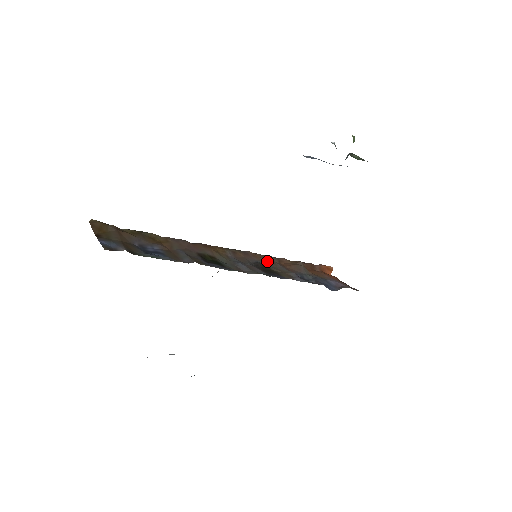
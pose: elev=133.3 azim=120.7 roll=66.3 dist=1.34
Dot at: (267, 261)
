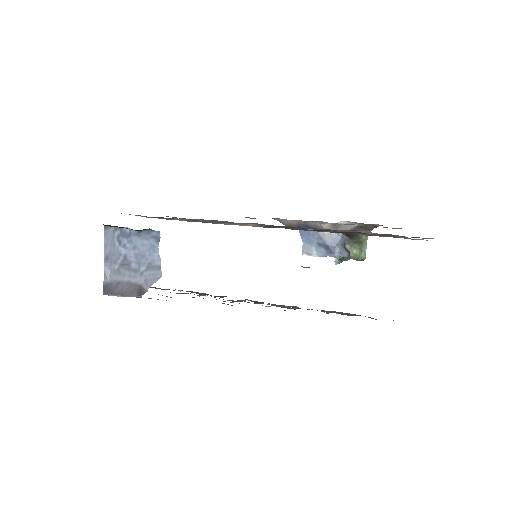
Dot at: occluded
